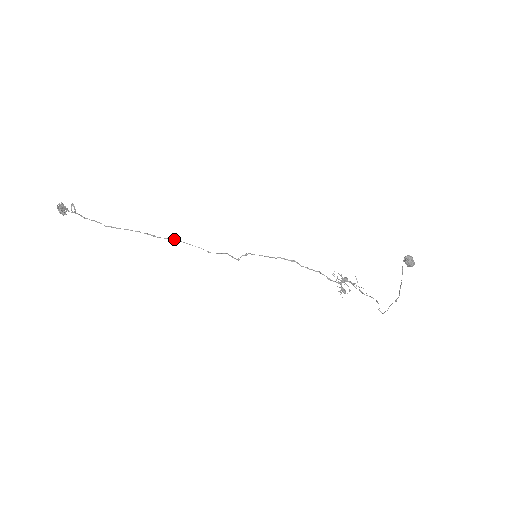
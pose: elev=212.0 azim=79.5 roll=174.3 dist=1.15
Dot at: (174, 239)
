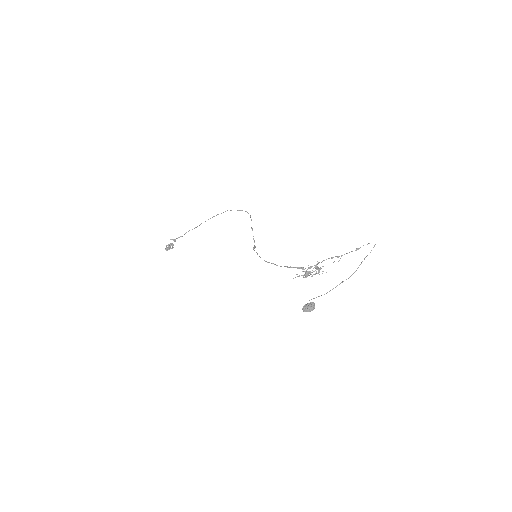
Dot at: occluded
